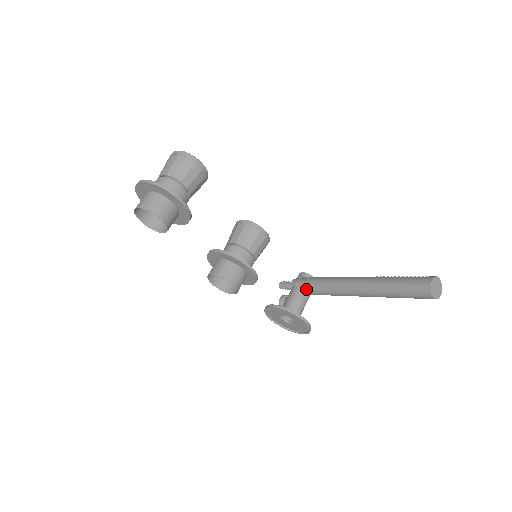
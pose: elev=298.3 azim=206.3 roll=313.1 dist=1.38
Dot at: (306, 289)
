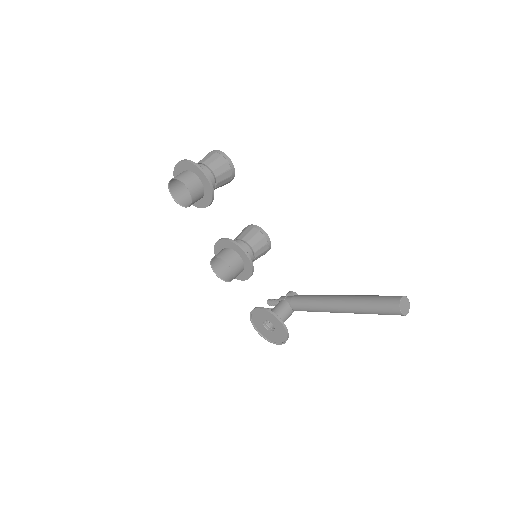
Dot at: (291, 303)
